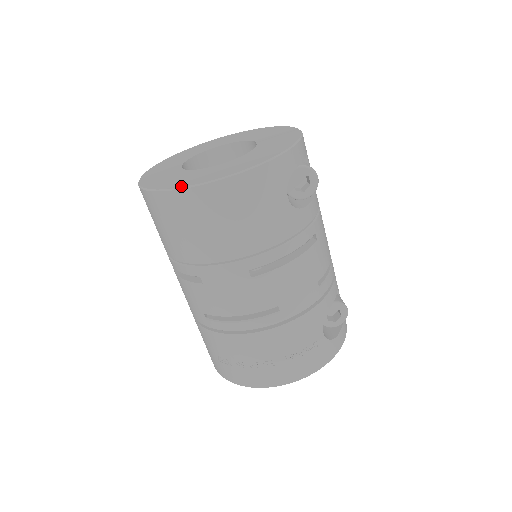
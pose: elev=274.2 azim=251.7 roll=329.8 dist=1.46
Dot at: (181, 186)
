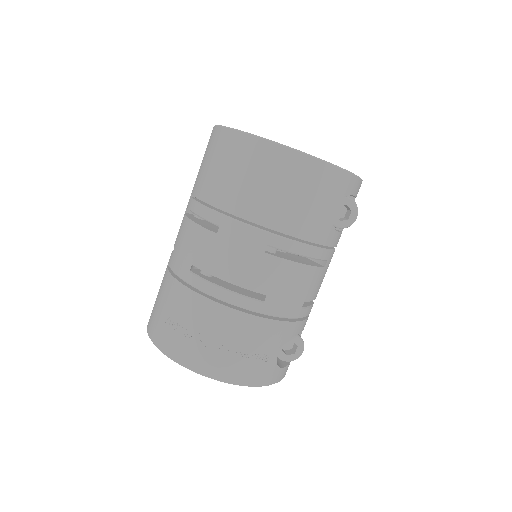
Dot at: occluded
